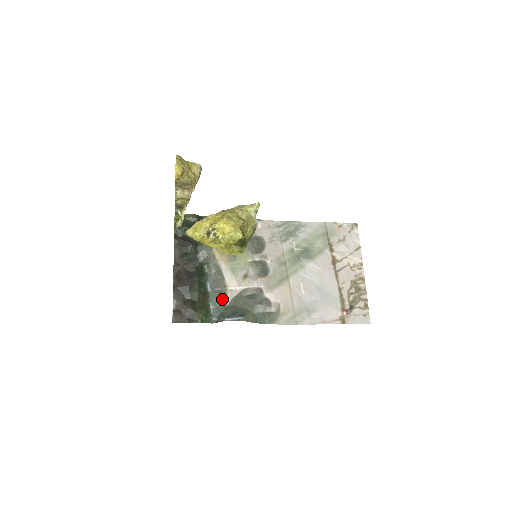
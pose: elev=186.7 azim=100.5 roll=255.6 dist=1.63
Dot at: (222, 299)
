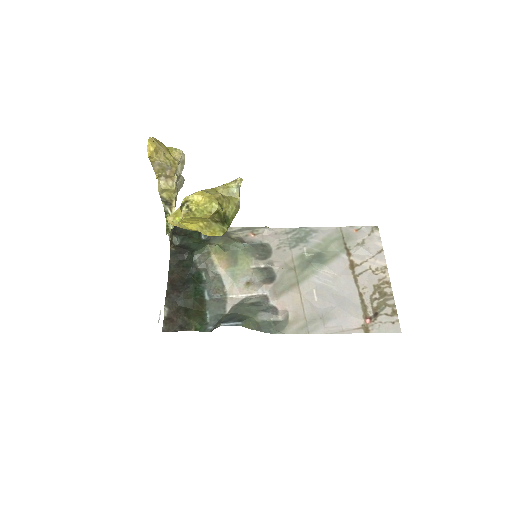
Dot at: (221, 307)
